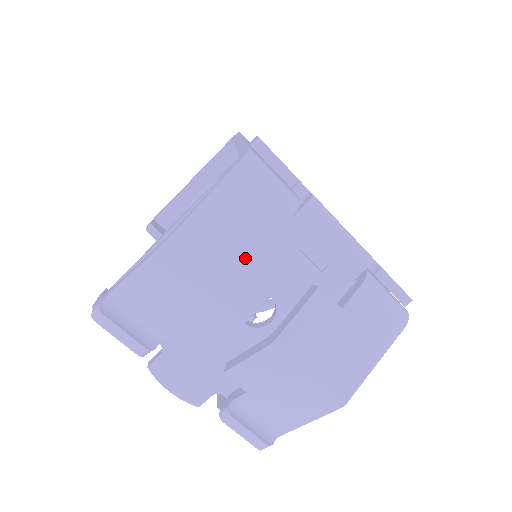
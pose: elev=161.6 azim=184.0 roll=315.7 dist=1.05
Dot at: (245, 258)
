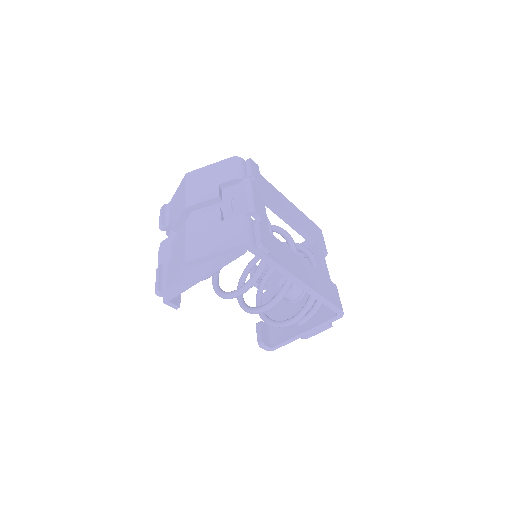
Dot at: (205, 187)
